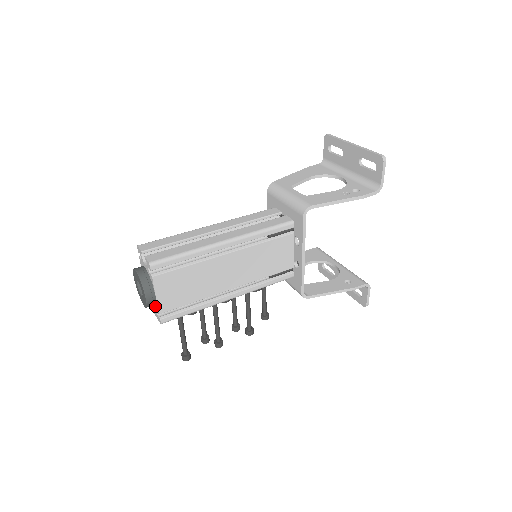
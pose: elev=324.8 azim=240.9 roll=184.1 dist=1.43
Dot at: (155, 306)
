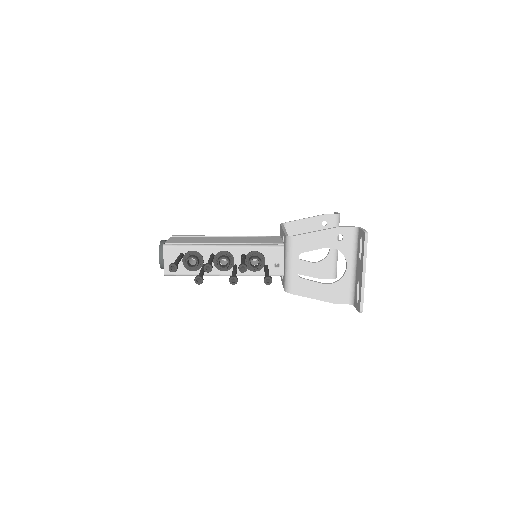
Dot at: occluded
